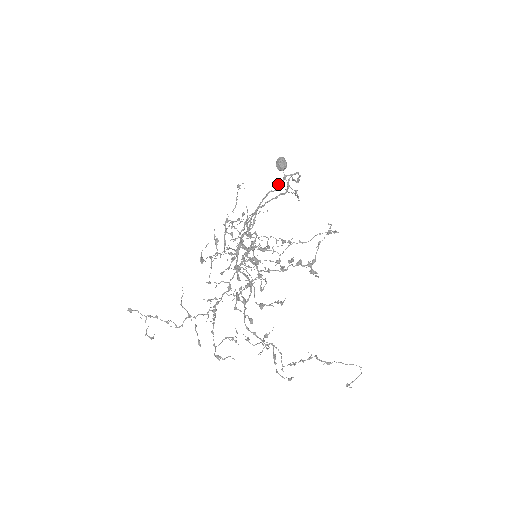
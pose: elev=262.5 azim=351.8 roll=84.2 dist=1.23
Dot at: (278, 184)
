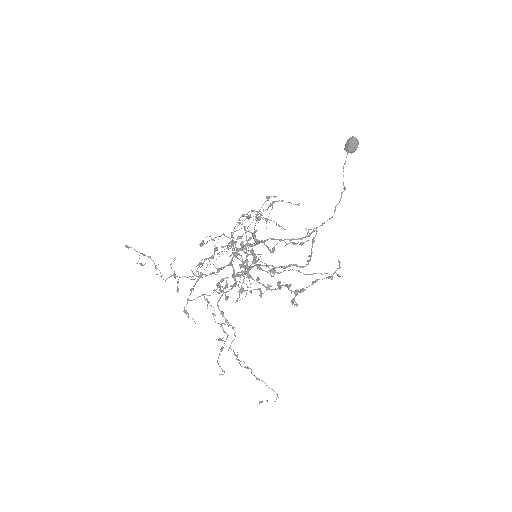
Dot at: (280, 266)
